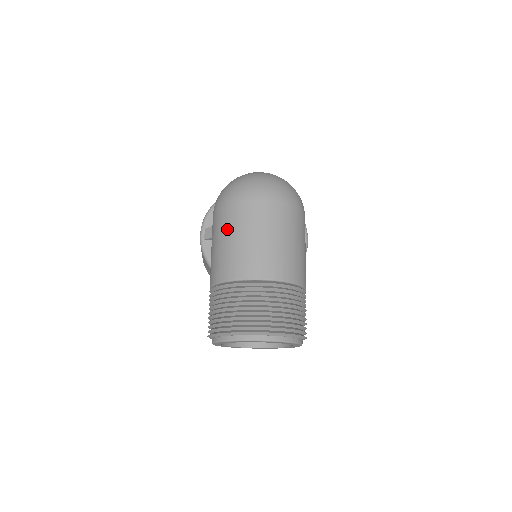
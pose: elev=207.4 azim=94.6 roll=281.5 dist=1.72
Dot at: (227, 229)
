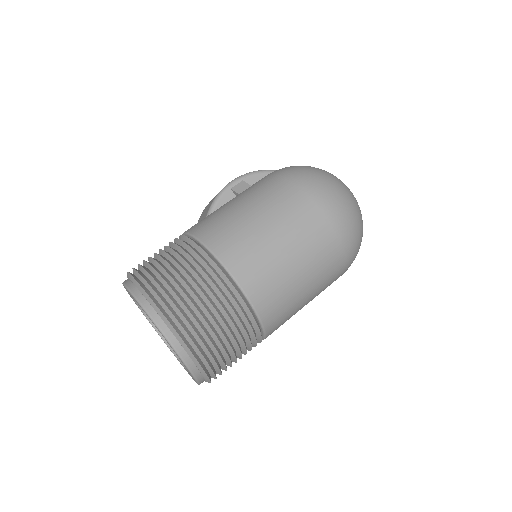
Dot at: (264, 202)
